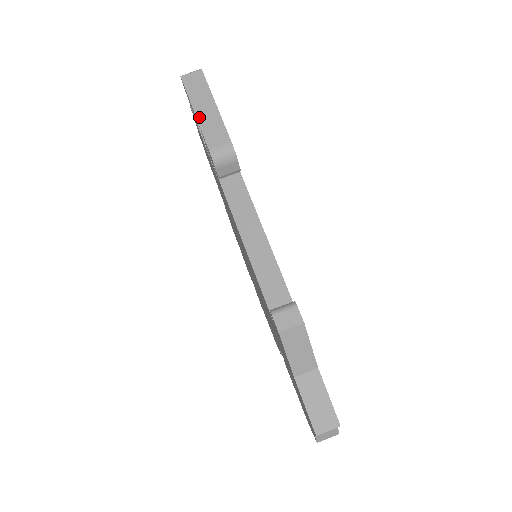
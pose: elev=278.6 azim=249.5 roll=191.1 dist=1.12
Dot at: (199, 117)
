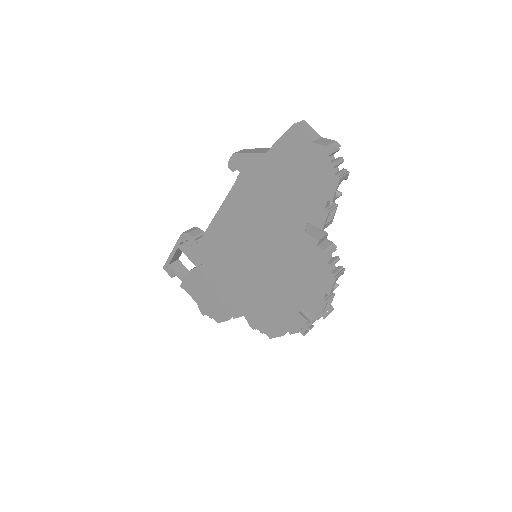
Dot at: (174, 248)
